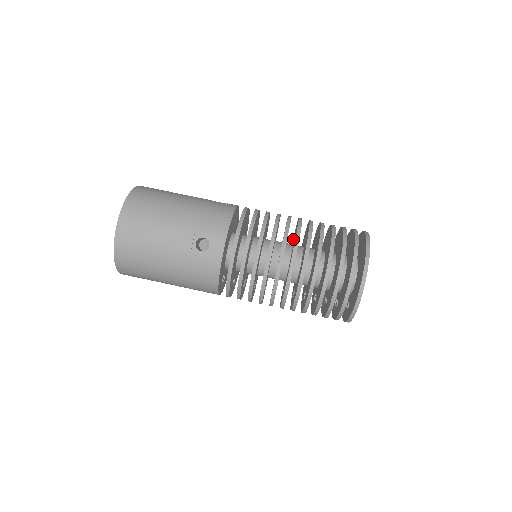
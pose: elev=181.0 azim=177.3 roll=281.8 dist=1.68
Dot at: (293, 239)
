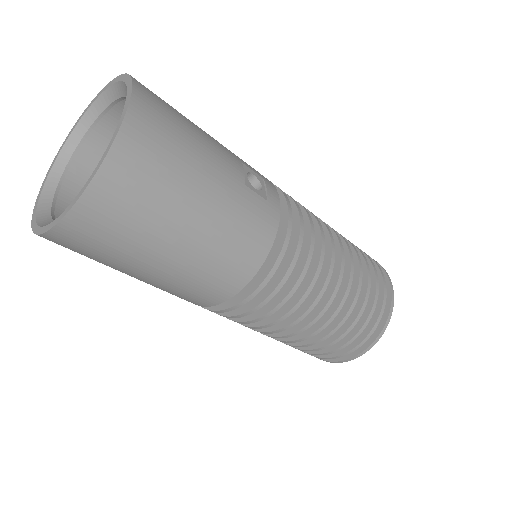
Dot at: occluded
